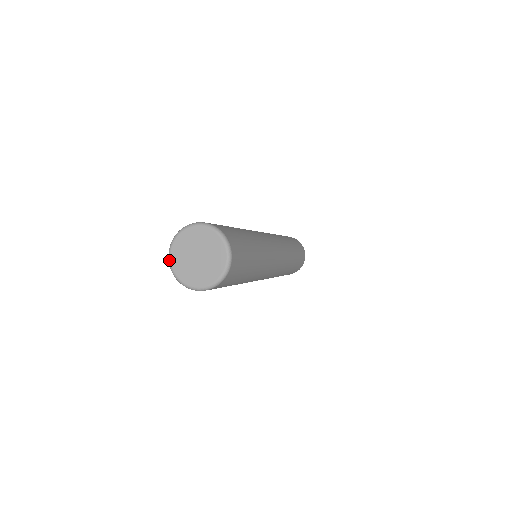
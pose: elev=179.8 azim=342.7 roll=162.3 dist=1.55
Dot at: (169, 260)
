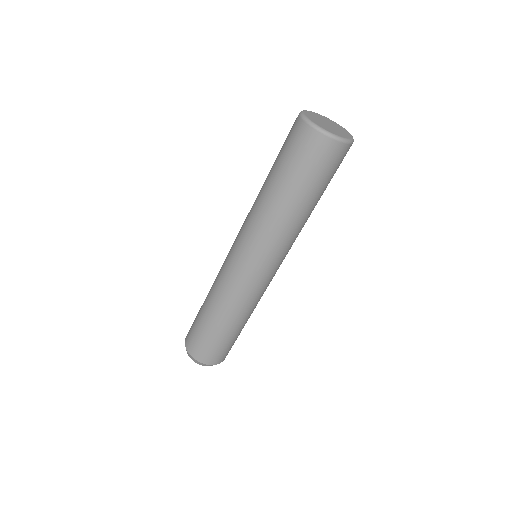
Dot at: (305, 116)
